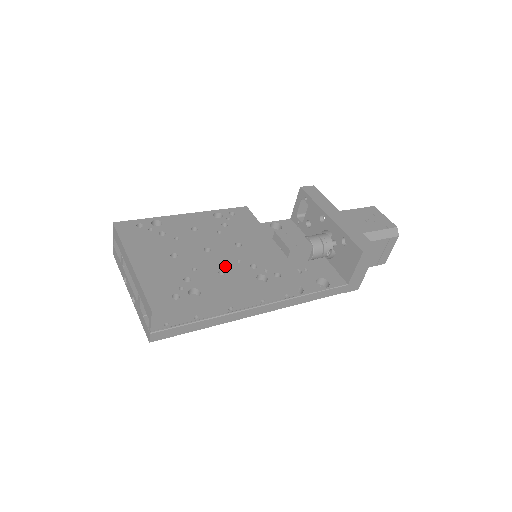
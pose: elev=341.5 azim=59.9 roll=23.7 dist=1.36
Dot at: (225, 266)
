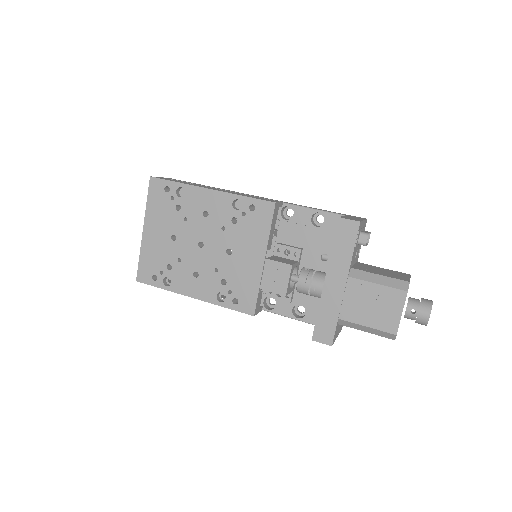
Dot at: (202, 269)
